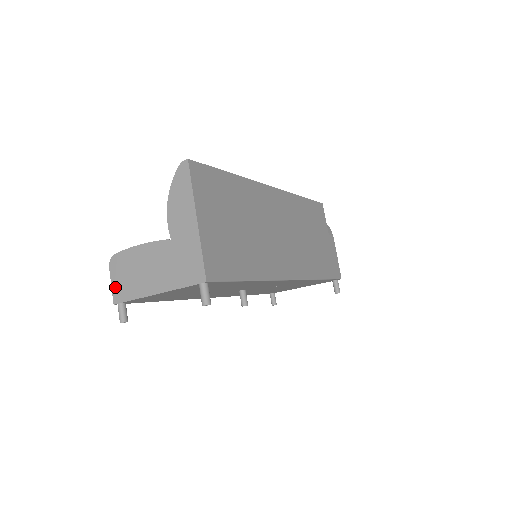
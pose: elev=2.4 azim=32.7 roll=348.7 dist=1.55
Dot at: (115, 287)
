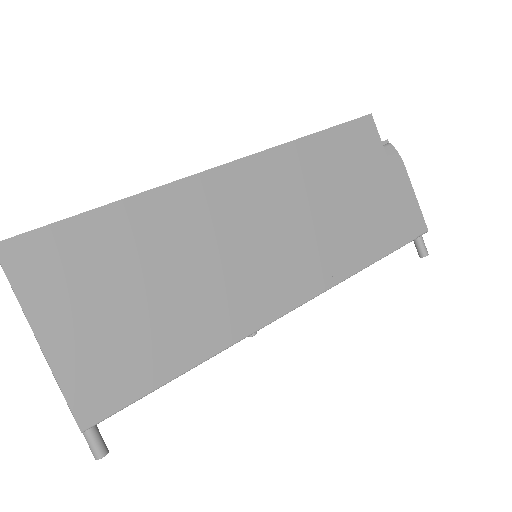
Dot at: occluded
